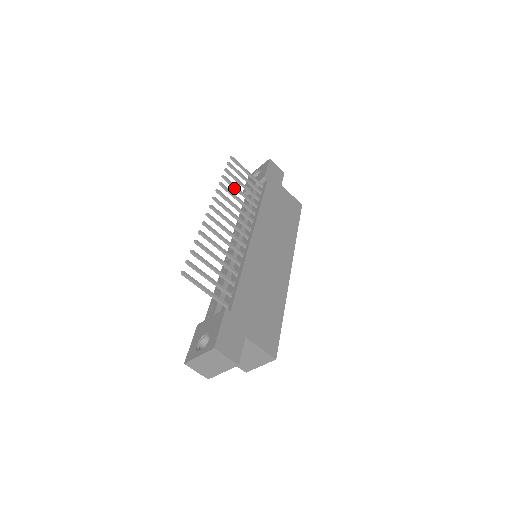
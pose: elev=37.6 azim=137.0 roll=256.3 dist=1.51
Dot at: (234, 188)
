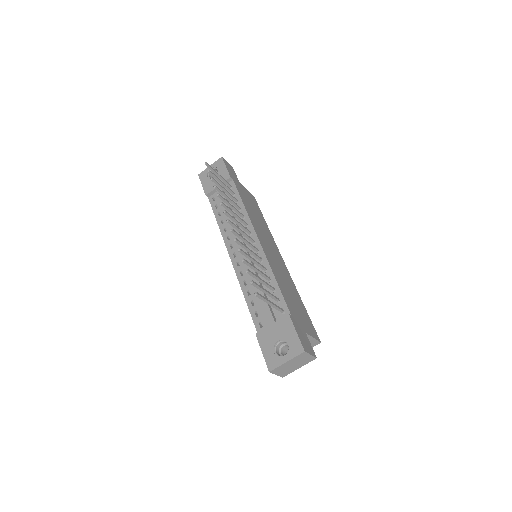
Dot at: occluded
